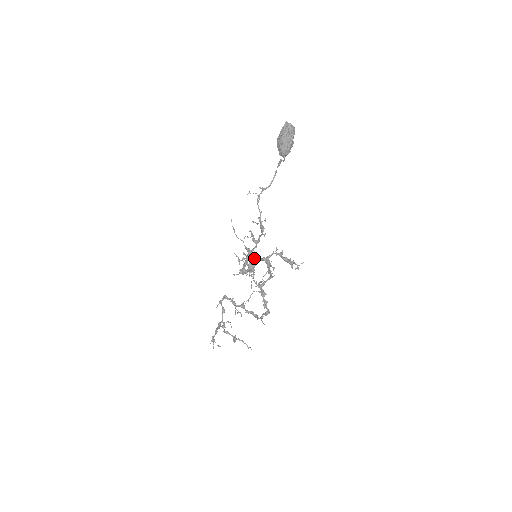
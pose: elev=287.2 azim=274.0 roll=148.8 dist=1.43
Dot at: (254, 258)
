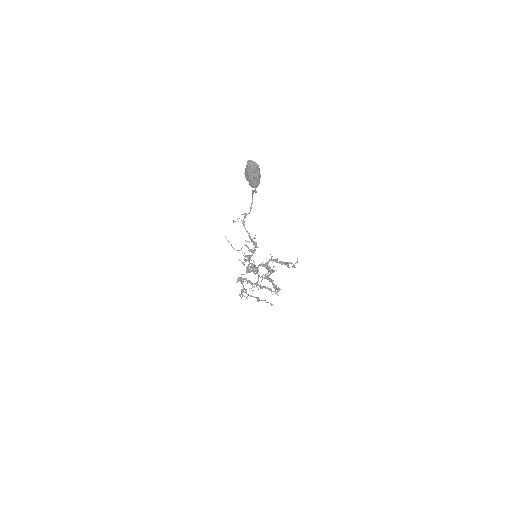
Dot at: (255, 266)
